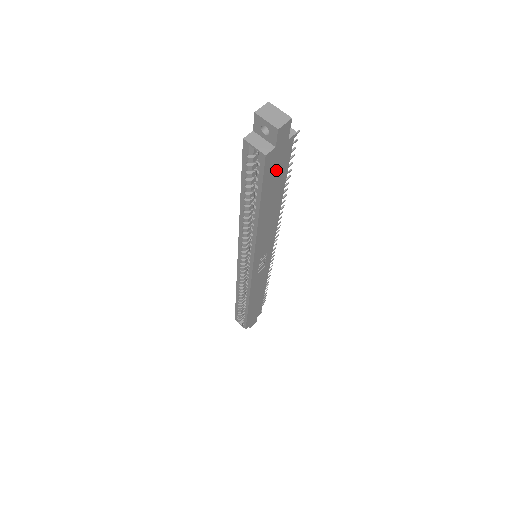
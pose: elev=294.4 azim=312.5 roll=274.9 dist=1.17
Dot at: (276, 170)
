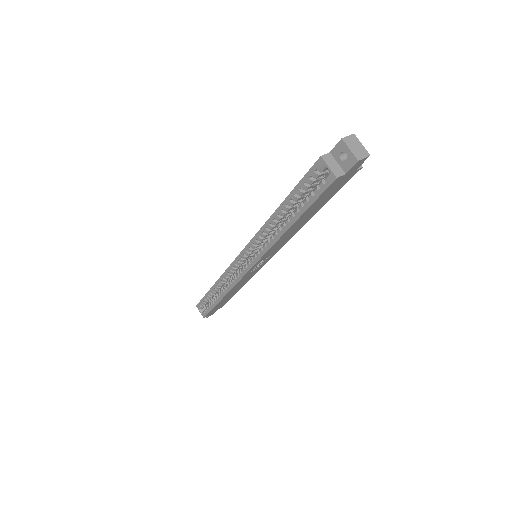
Dot at: (330, 192)
